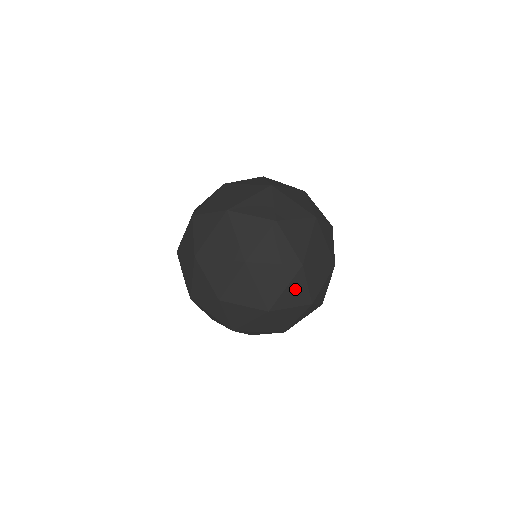
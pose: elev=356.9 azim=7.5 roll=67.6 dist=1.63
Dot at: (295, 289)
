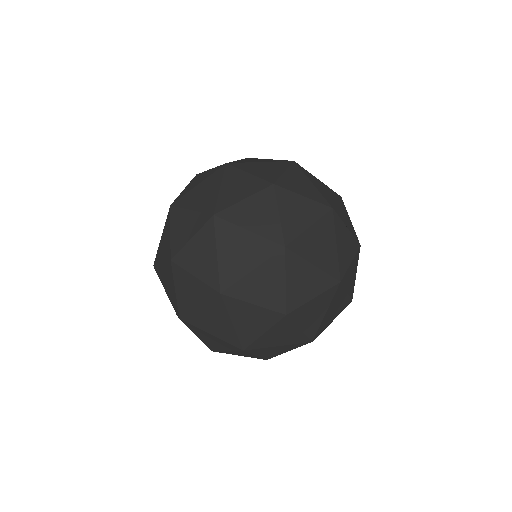
Dot at: (266, 278)
